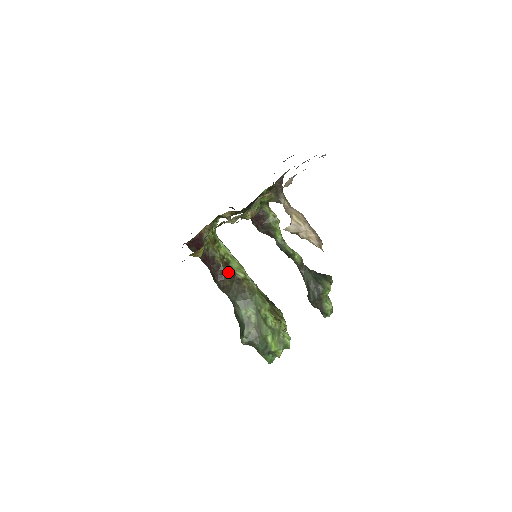
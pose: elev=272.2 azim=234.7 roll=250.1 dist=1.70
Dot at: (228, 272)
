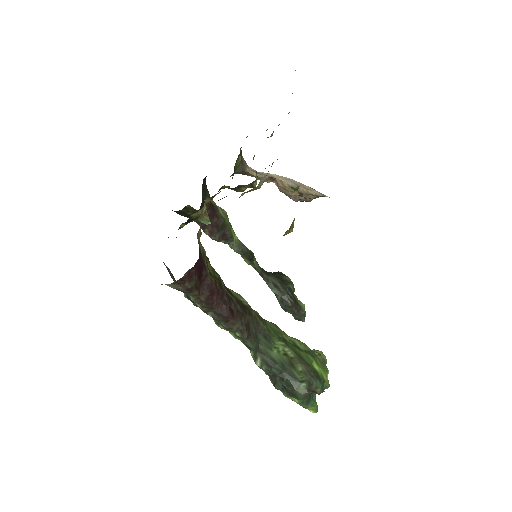
Dot at: (237, 302)
